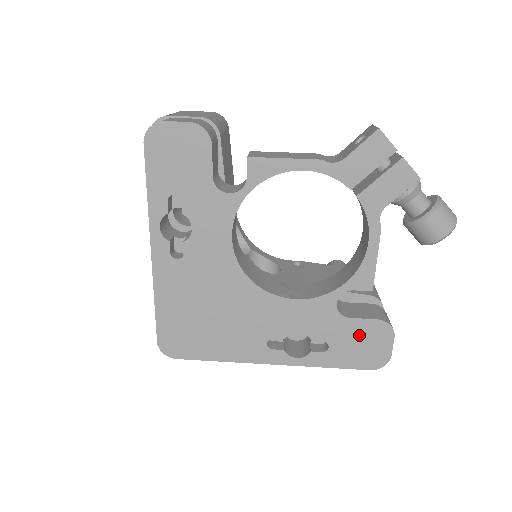
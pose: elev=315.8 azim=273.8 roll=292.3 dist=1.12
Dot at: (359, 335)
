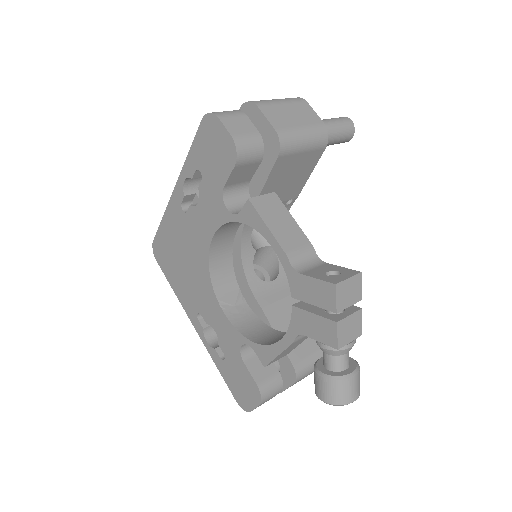
Dot at: (242, 377)
